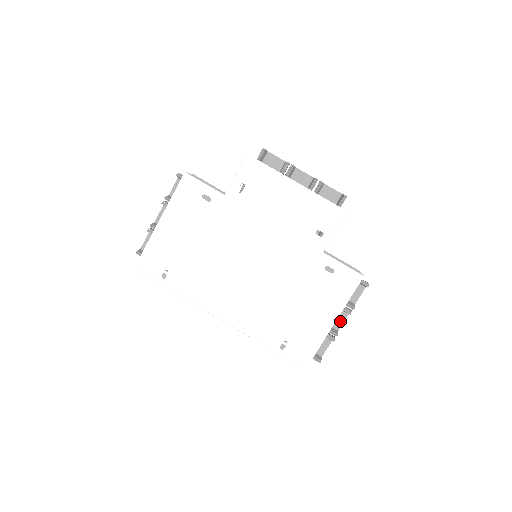
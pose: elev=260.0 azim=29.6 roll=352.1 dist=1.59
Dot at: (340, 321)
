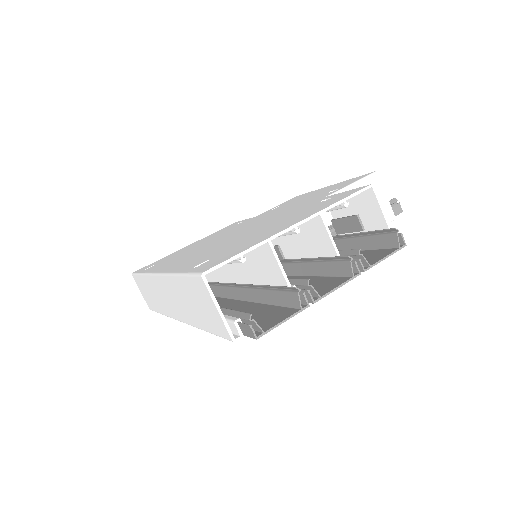
Dot at: (332, 287)
